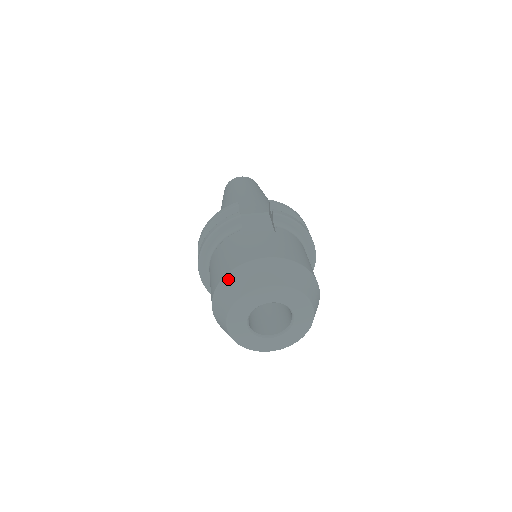
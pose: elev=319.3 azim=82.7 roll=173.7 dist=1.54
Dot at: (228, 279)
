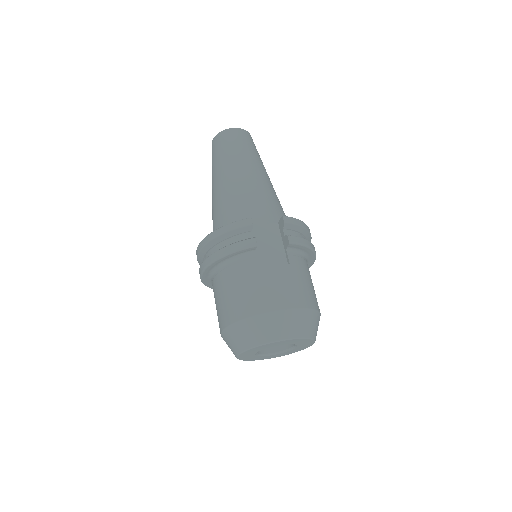
Dot at: (245, 324)
